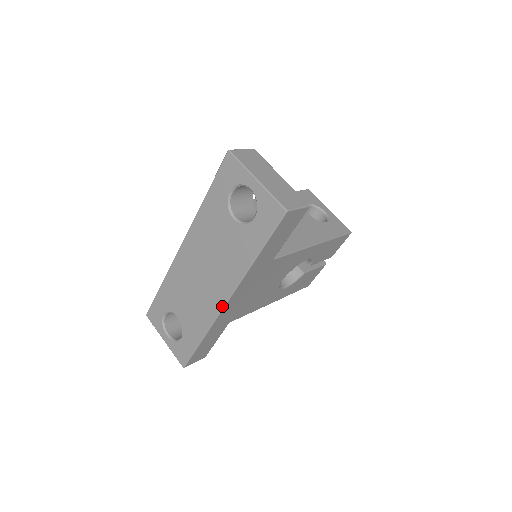
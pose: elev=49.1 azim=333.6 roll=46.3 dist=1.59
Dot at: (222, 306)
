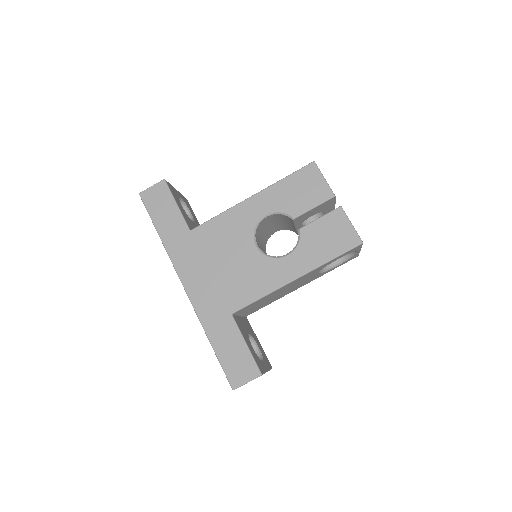
Dot at: (186, 293)
